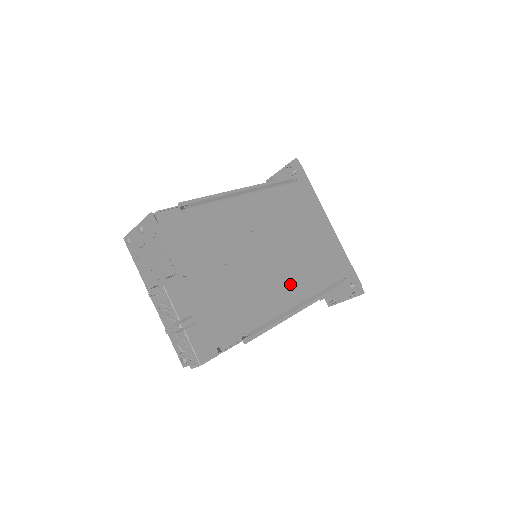
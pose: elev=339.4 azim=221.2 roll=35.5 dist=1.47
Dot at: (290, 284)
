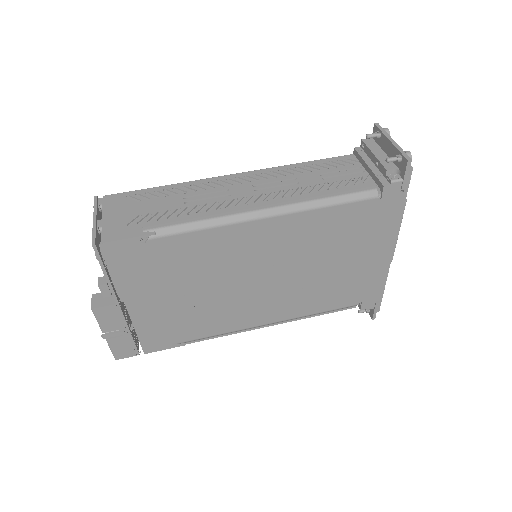
Dot at: (265, 310)
